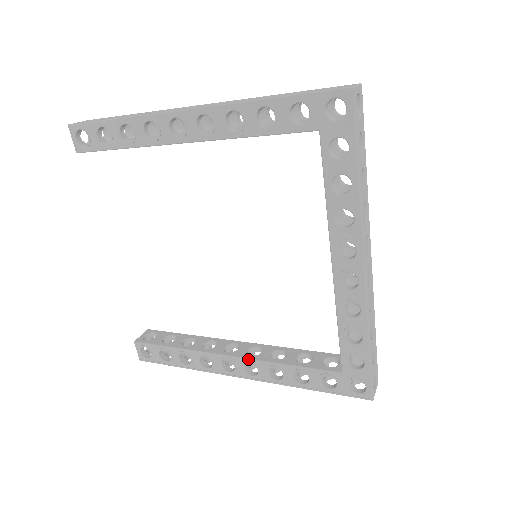
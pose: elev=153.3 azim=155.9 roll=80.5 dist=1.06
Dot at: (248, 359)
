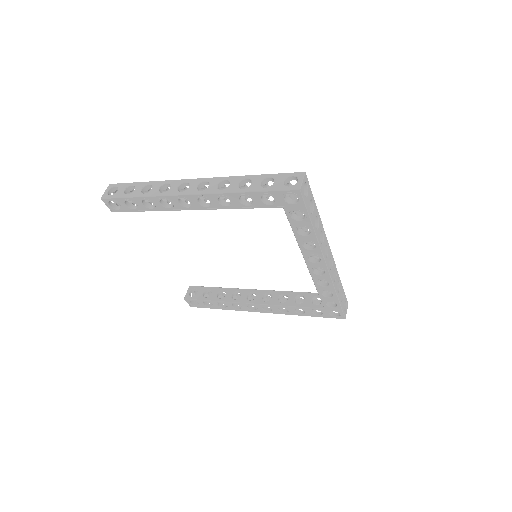
Dot at: (264, 305)
